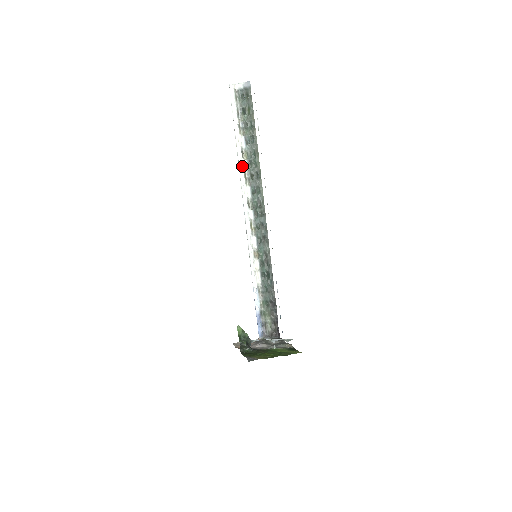
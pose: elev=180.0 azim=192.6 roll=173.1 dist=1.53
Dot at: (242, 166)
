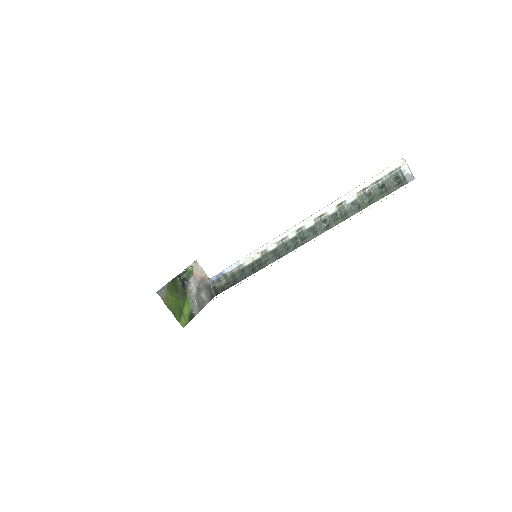
Dot at: (329, 208)
